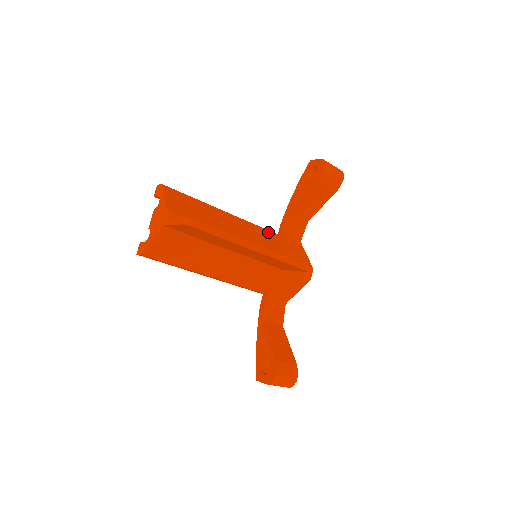
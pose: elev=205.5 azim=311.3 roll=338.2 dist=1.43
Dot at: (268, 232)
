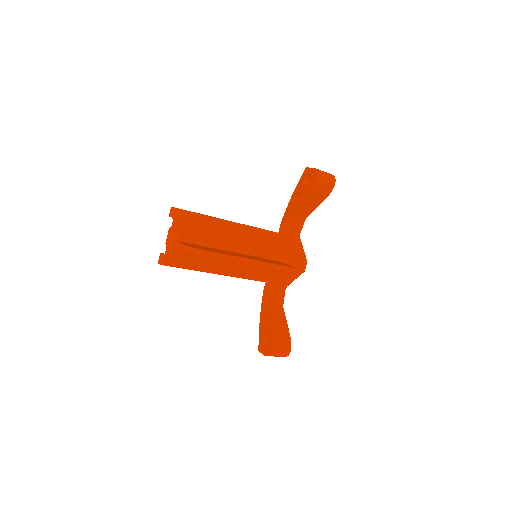
Dot at: (268, 233)
